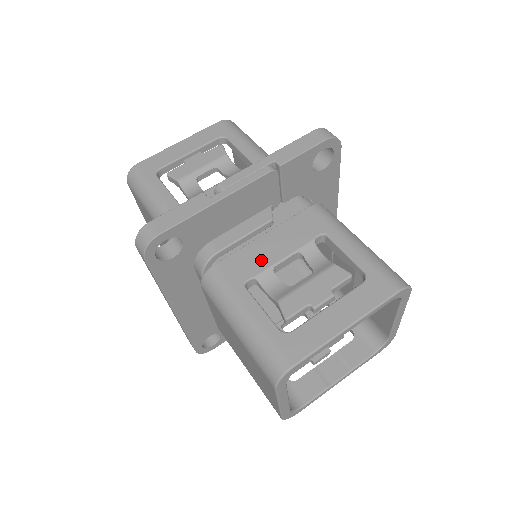
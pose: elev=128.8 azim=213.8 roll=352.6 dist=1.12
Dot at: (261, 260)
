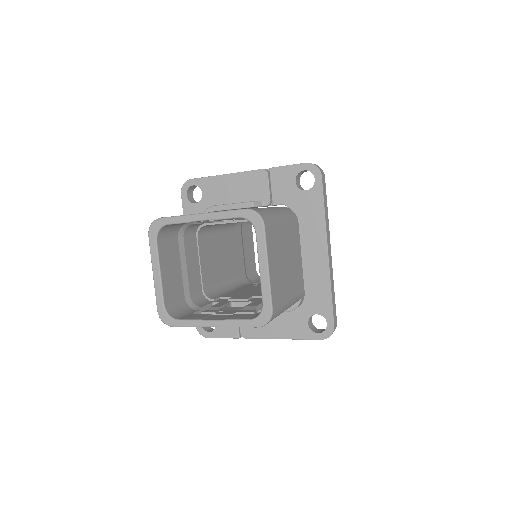
Dot at: occluded
